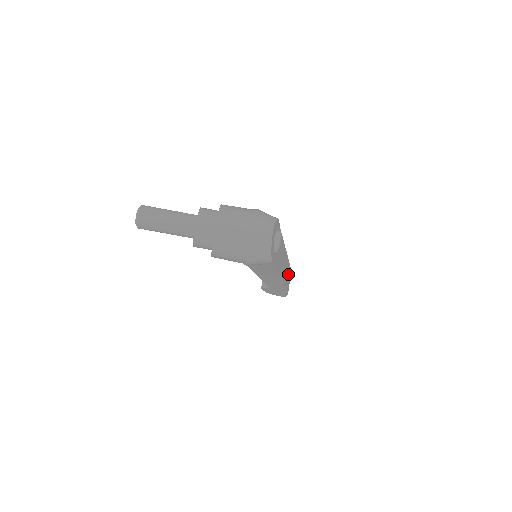
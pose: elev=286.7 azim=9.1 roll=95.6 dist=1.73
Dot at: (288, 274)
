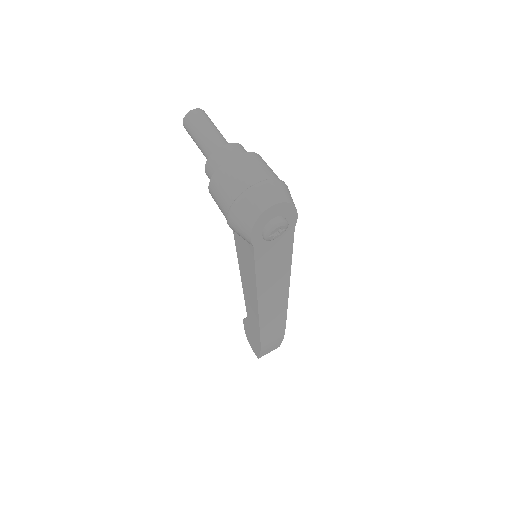
Dot at: (276, 324)
